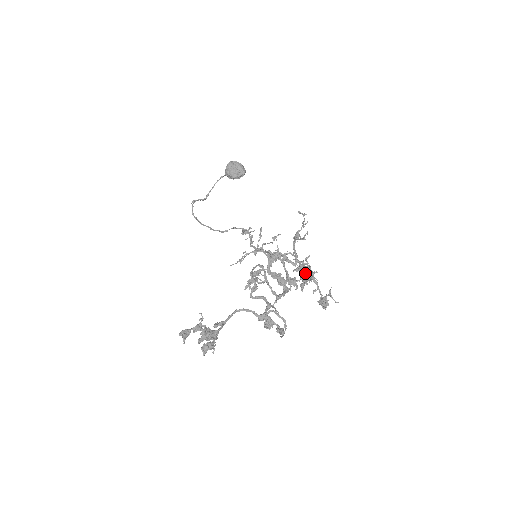
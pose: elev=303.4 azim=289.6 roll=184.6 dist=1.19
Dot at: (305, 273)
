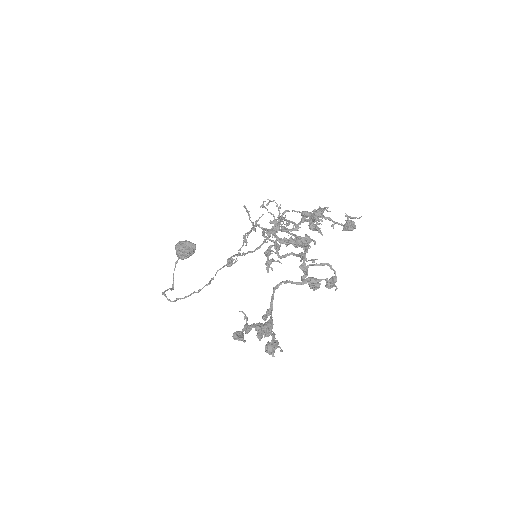
Dot at: (312, 222)
